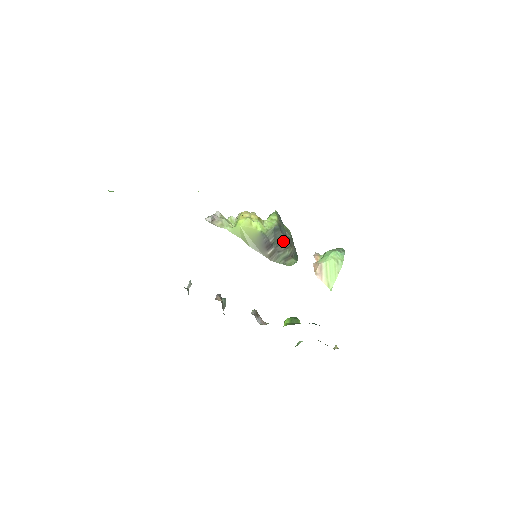
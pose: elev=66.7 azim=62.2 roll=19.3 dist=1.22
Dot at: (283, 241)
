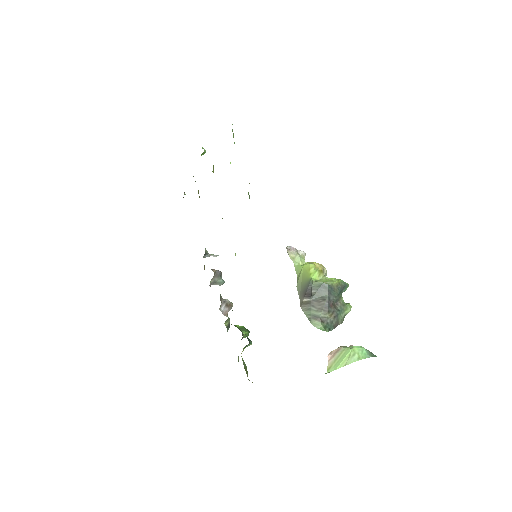
Dot at: (324, 301)
